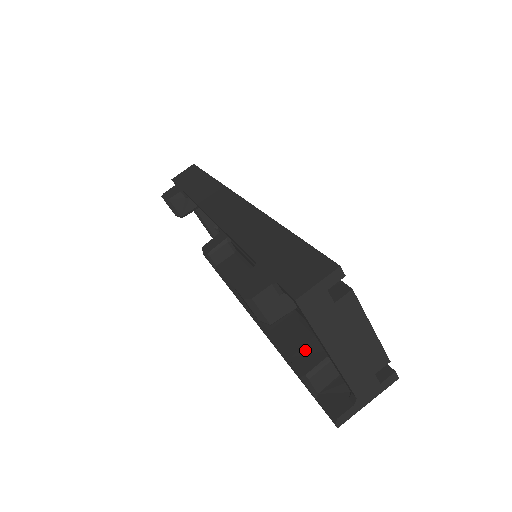
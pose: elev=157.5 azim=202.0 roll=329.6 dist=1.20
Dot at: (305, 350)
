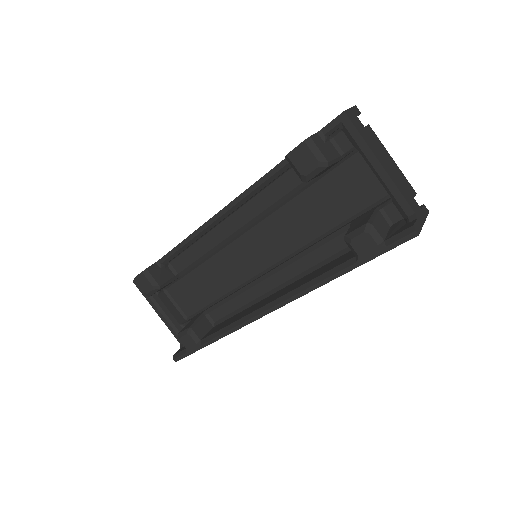
Dot at: (352, 228)
